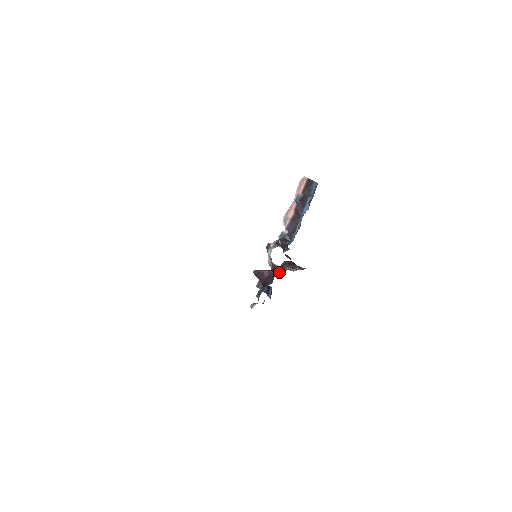
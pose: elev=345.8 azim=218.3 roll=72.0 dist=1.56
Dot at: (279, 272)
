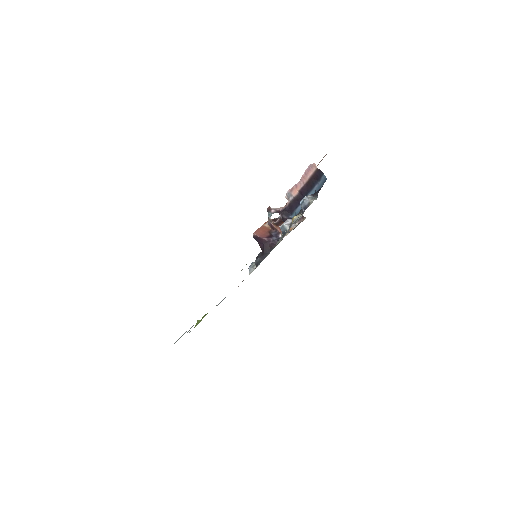
Dot at: (277, 240)
